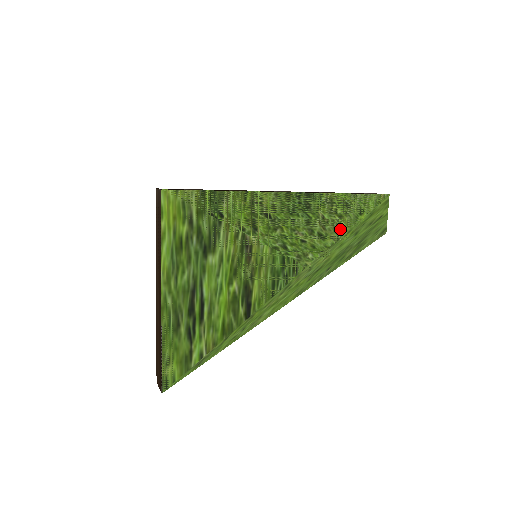
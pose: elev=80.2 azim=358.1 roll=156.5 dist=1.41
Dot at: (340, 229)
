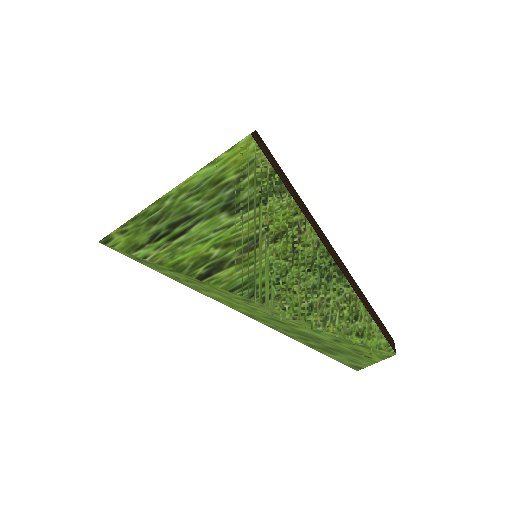
Dot at: (330, 322)
